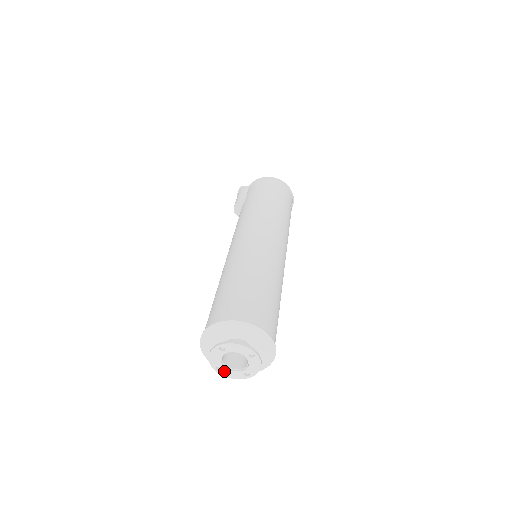
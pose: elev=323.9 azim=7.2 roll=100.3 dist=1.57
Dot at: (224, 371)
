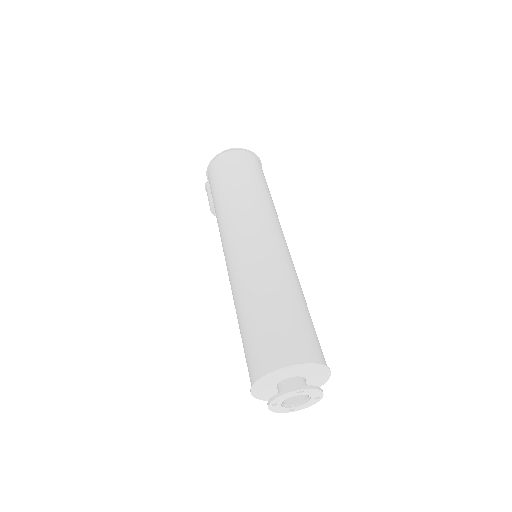
Dot at: (298, 408)
